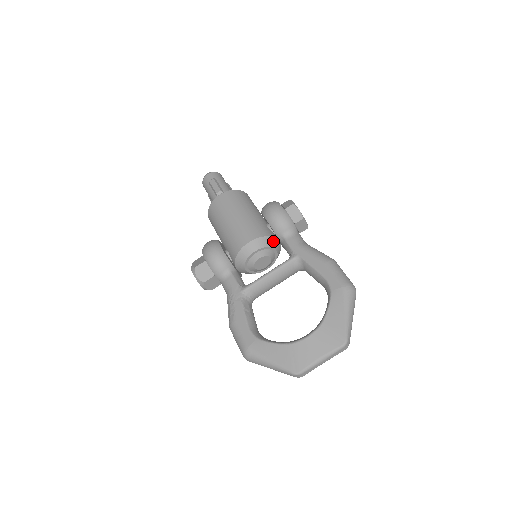
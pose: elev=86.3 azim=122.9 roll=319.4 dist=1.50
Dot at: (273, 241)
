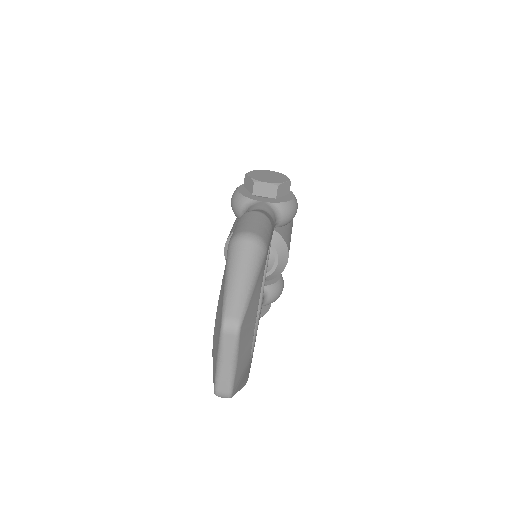
Dot at: occluded
